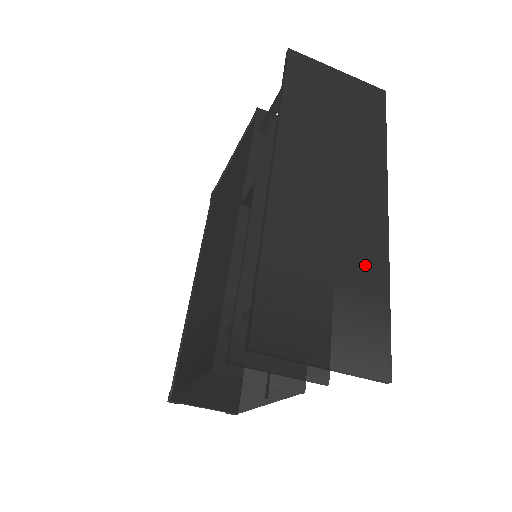
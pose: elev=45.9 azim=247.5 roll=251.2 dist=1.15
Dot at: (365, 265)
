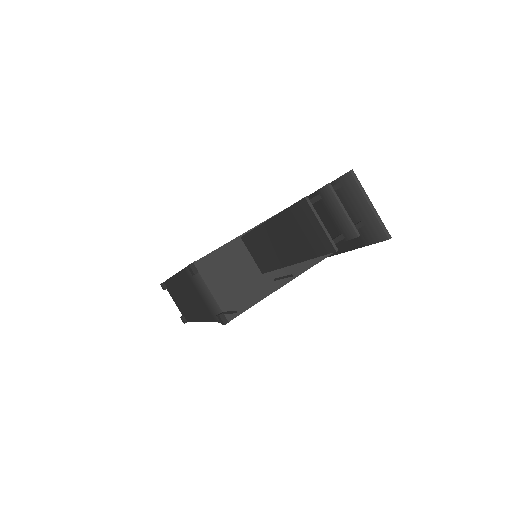
Dot at: occluded
